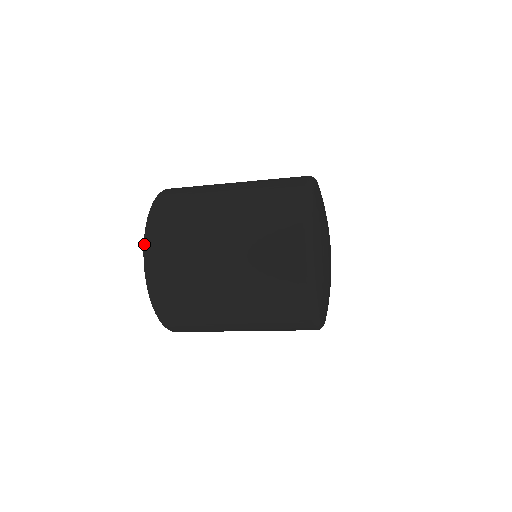
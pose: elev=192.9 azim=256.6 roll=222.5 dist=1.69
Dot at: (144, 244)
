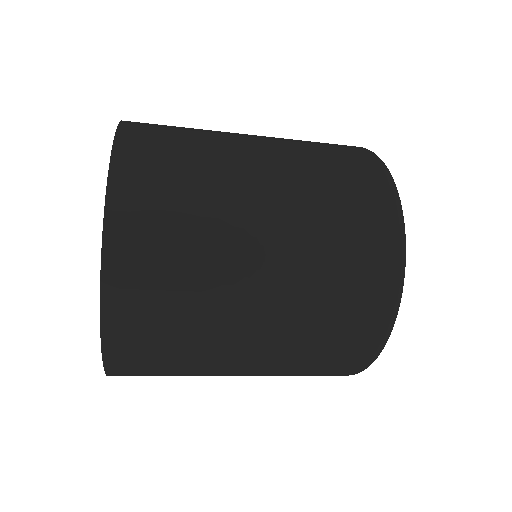
Dot at: (120, 122)
